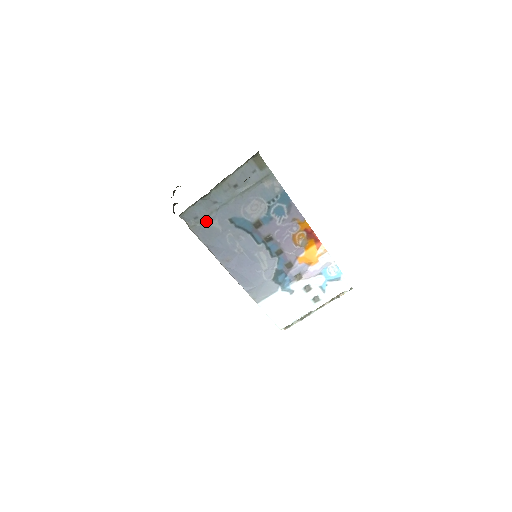
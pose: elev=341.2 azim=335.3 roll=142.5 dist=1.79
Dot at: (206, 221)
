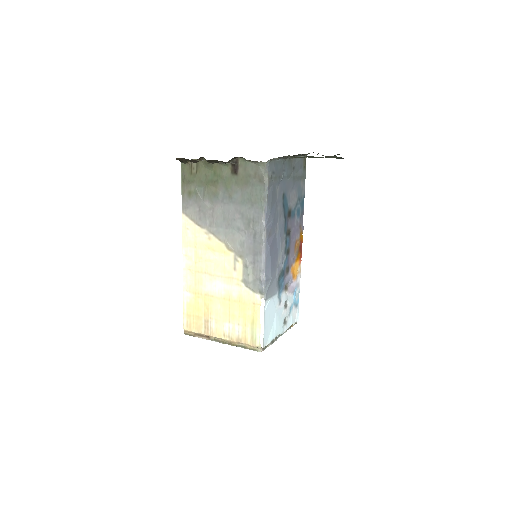
Dot at: (276, 181)
